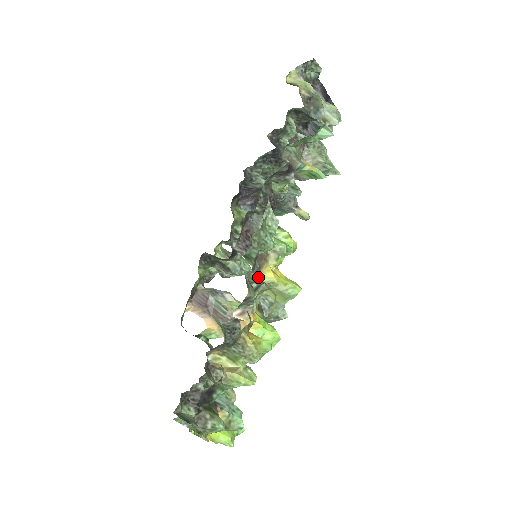
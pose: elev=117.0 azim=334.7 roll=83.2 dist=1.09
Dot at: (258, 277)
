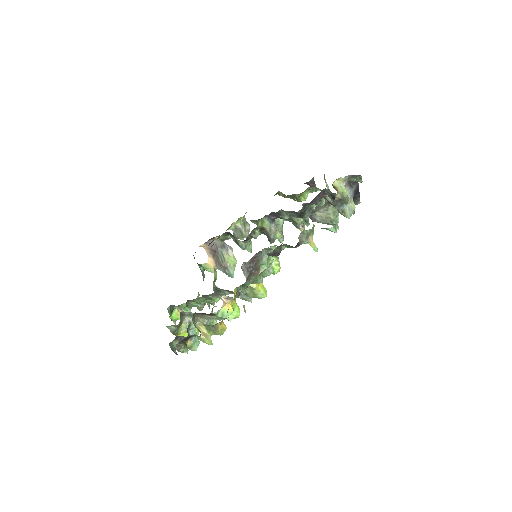
Dot at: occluded
